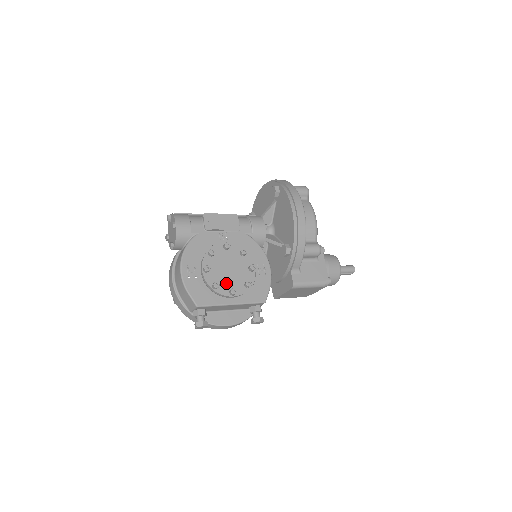
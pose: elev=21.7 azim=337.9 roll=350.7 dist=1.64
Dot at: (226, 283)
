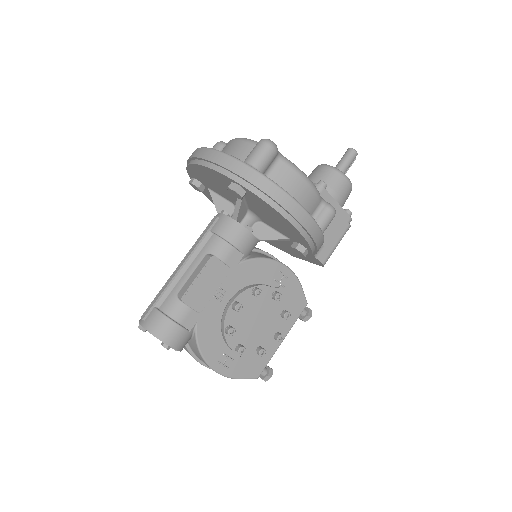
Dot at: (265, 336)
